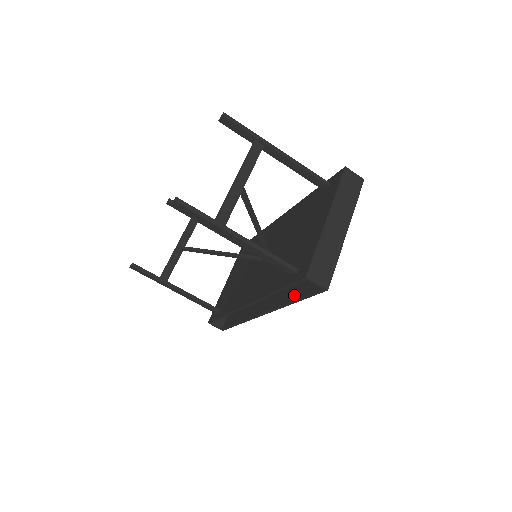
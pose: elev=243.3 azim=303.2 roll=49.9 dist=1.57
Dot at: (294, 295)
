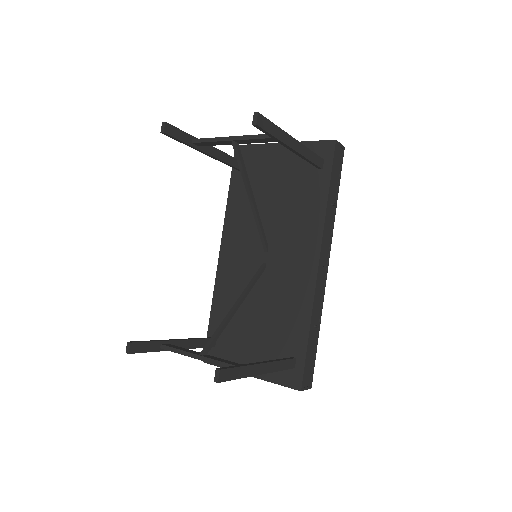
Dot at: occluded
